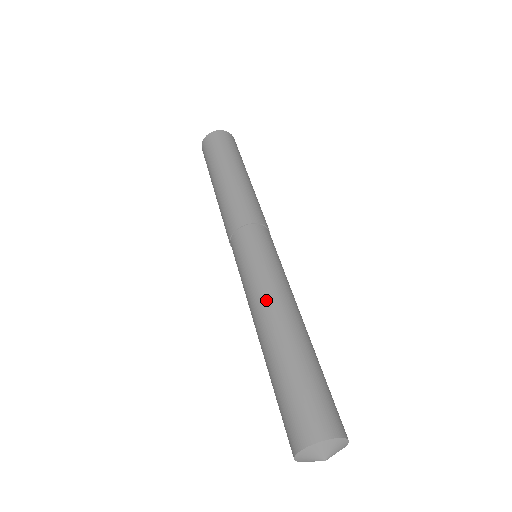
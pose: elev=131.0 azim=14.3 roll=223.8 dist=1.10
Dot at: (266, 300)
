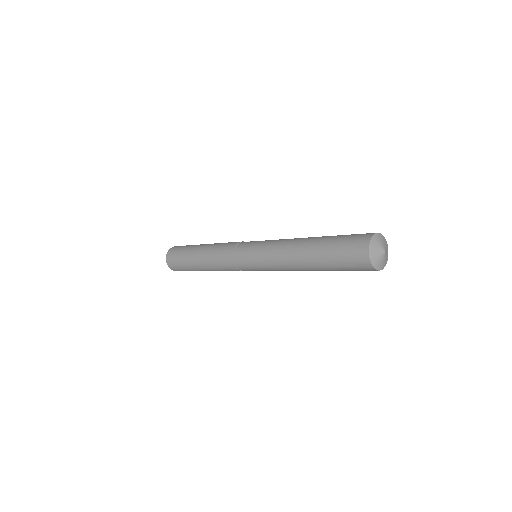
Dot at: occluded
